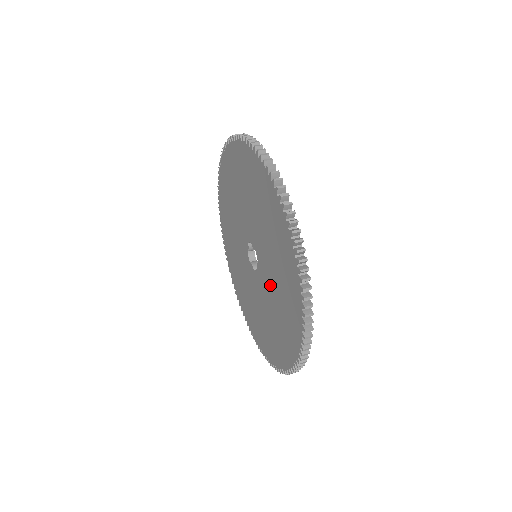
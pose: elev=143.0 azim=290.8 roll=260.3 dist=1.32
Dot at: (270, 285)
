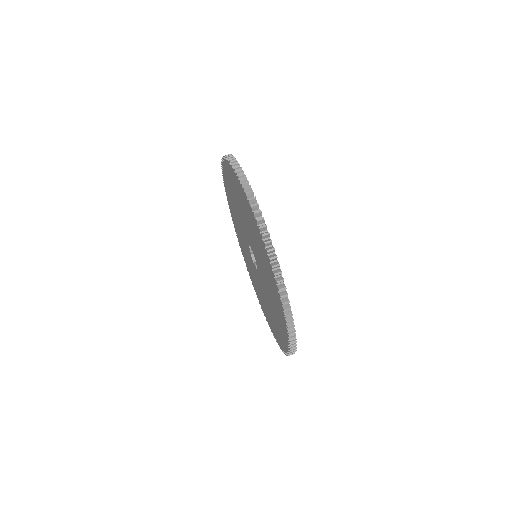
Dot at: (261, 290)
